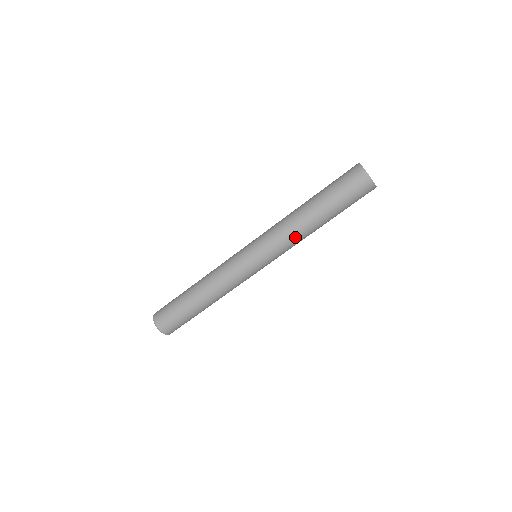
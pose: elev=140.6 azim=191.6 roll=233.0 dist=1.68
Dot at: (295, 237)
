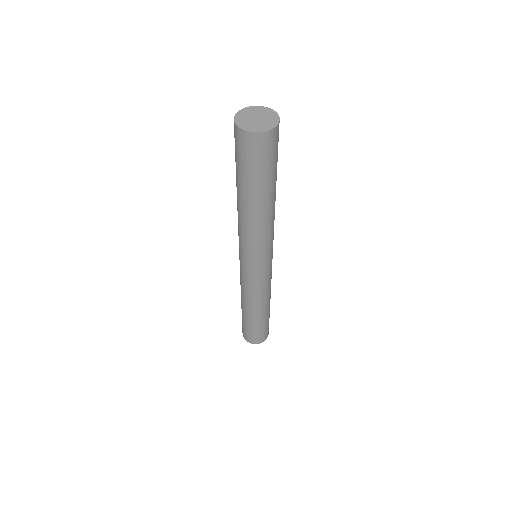
Dot at: (260, 231)
